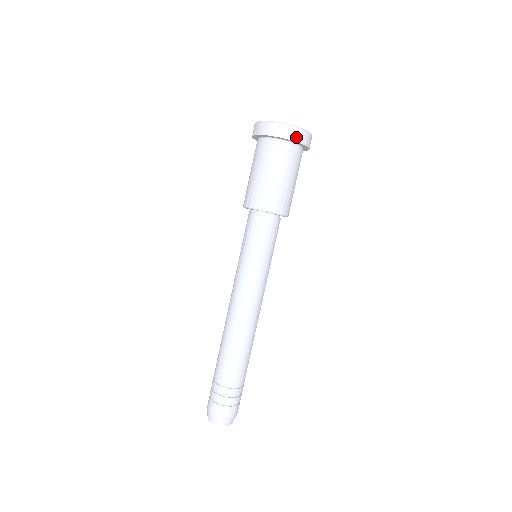
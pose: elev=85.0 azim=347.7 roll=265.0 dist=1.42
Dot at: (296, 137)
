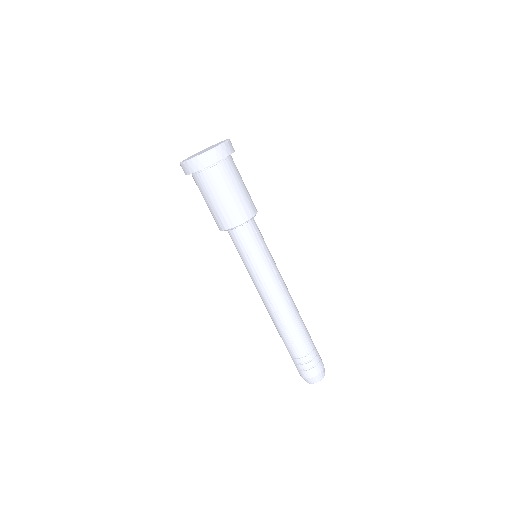
Dot at: (232, 149)
